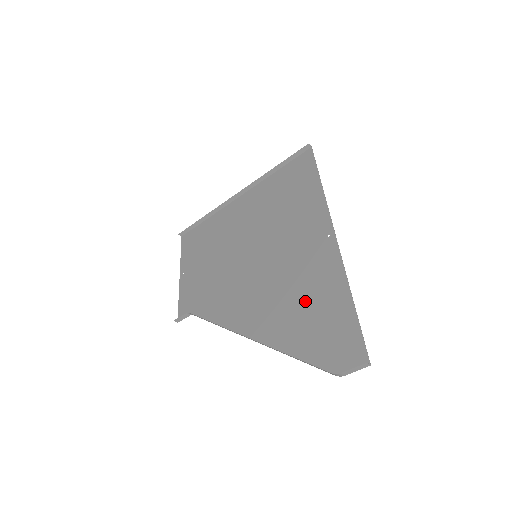
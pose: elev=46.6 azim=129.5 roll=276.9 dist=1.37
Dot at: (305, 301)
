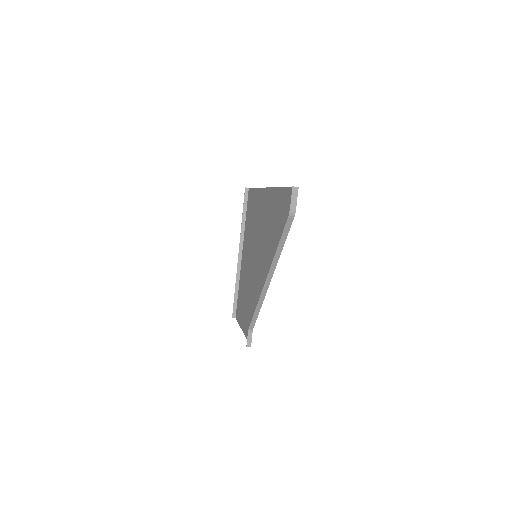
Dot at: (274, 225)
